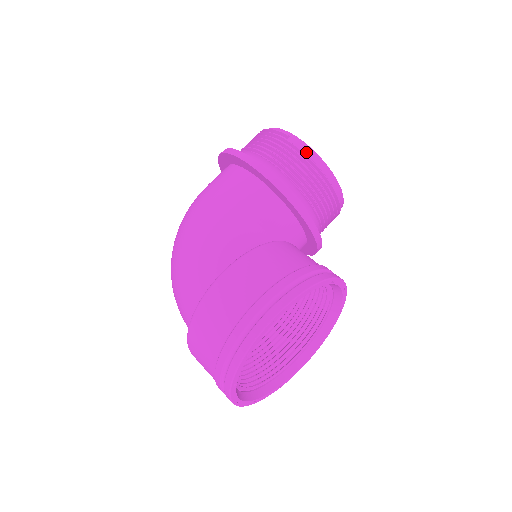
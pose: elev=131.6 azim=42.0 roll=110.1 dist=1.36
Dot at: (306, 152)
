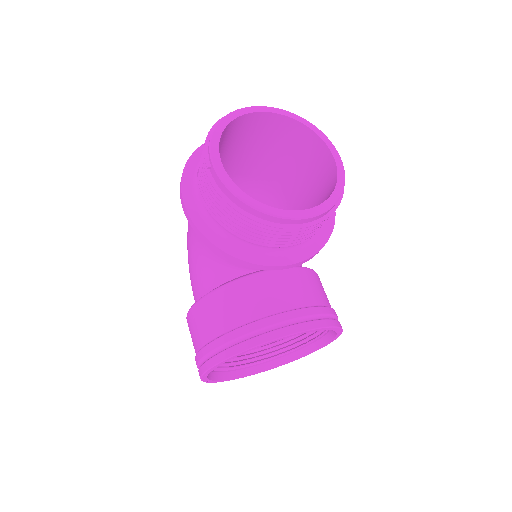
Dot at: (224, 192)
